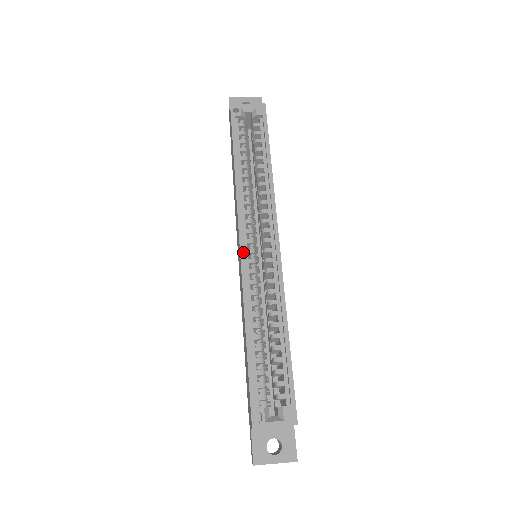
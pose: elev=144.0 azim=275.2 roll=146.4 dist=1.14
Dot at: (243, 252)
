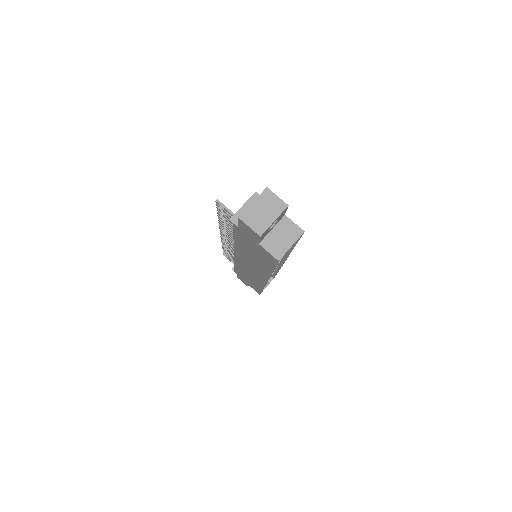
Dot at: occluded
